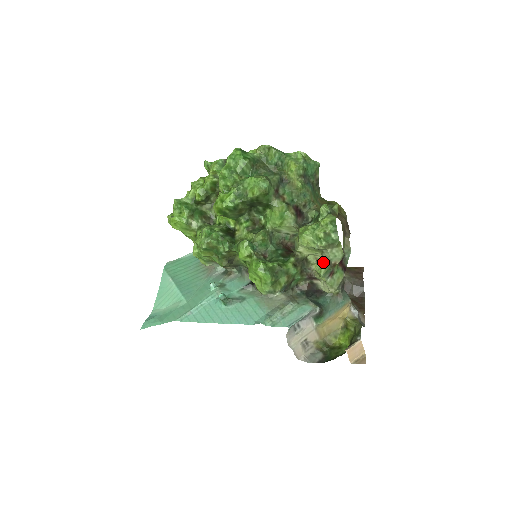
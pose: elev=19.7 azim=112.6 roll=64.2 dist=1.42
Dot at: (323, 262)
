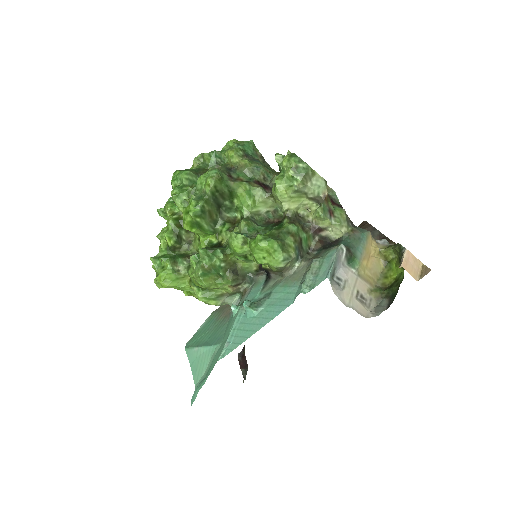
Dot at: (315, 206)
